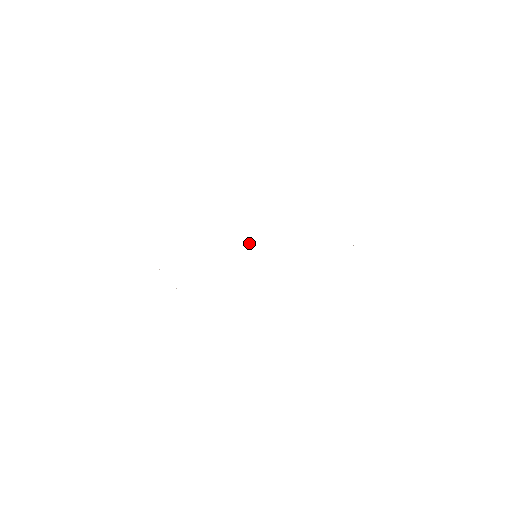
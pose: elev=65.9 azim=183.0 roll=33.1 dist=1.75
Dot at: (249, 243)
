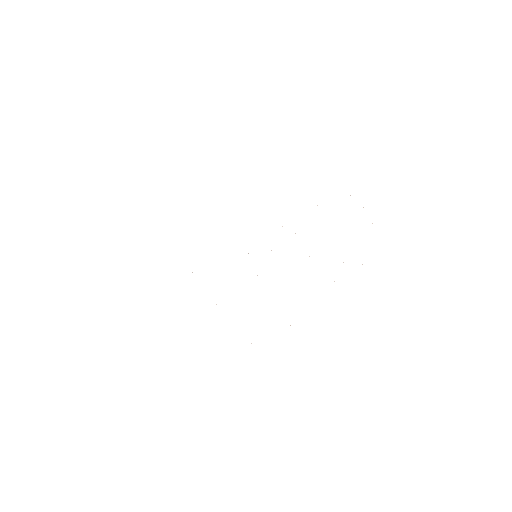
Dot at: occluded
